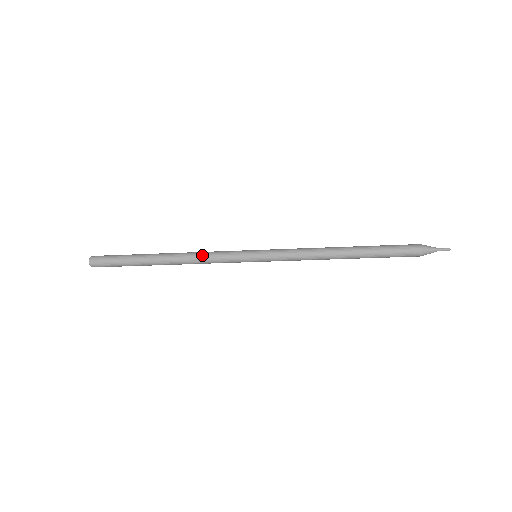
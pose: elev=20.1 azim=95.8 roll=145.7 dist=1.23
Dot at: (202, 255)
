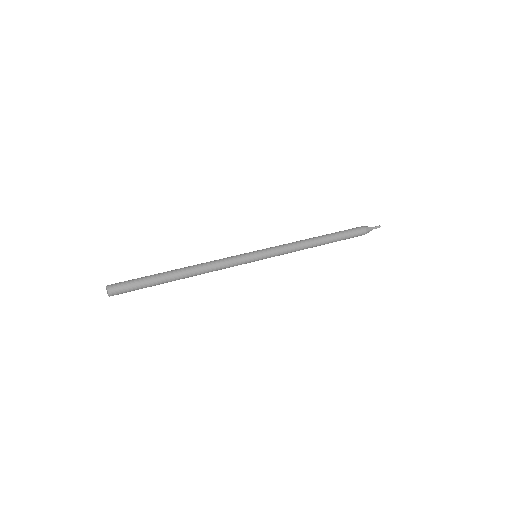
Dot at: (215, 263)
